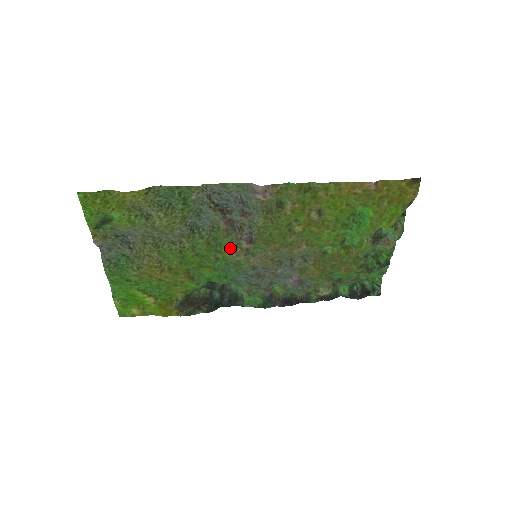
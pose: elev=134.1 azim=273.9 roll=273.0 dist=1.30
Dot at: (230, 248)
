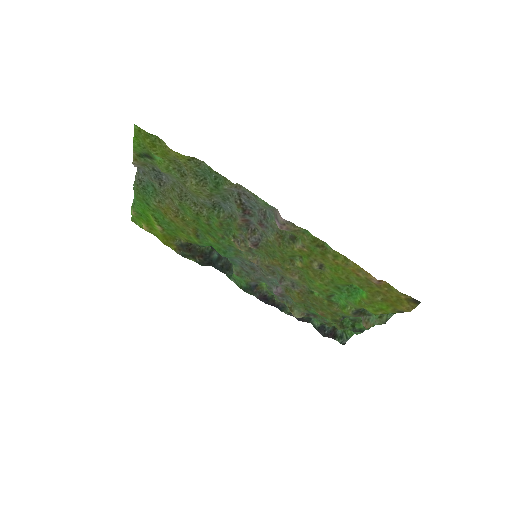
Dot at: (237, 238)
